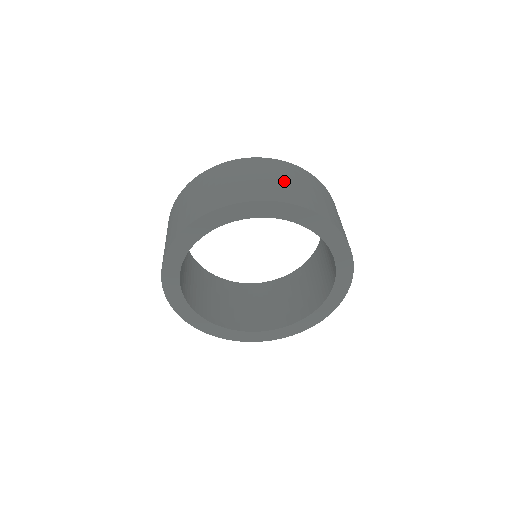
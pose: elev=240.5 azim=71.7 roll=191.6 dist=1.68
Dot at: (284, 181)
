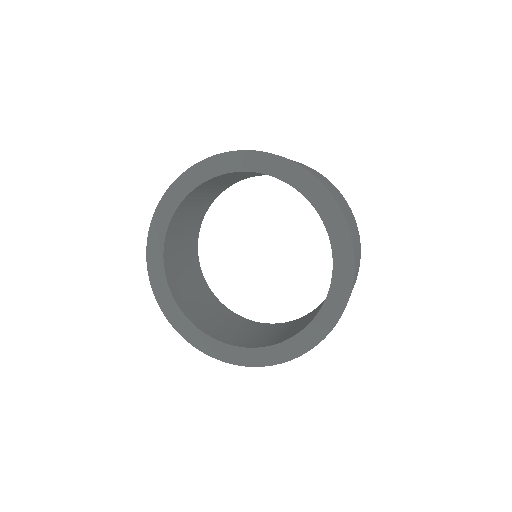
Dot at: occluded
